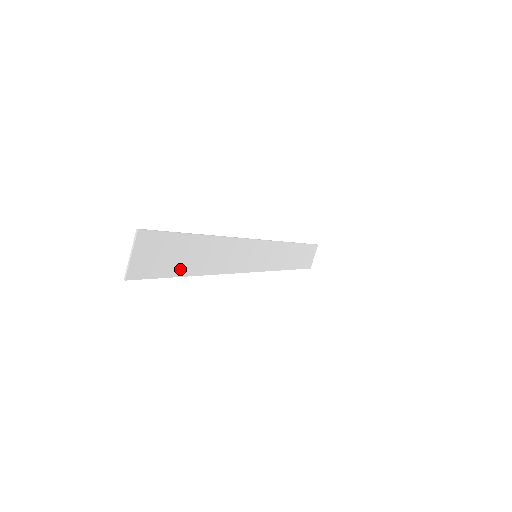
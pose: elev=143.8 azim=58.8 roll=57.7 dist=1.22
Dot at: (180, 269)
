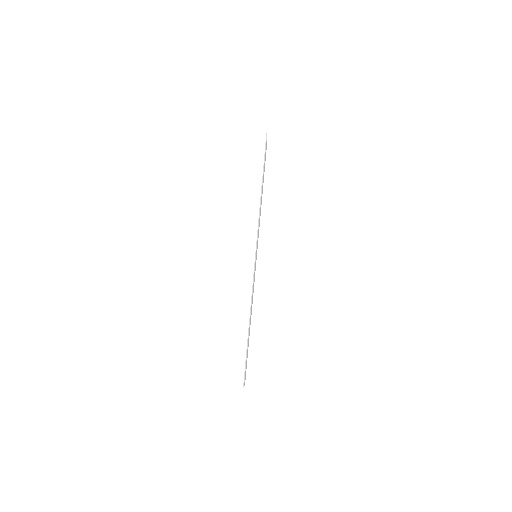
Dot at: occluded
